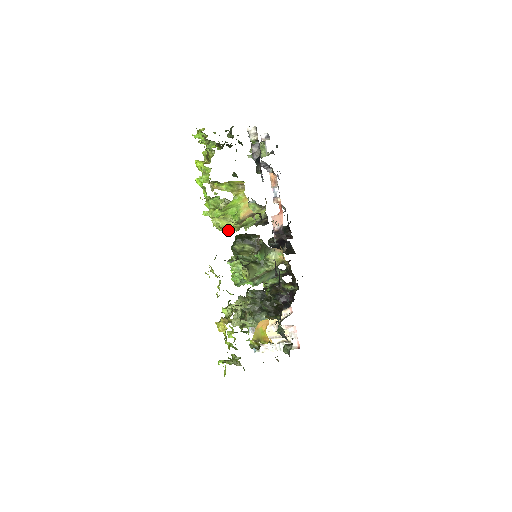
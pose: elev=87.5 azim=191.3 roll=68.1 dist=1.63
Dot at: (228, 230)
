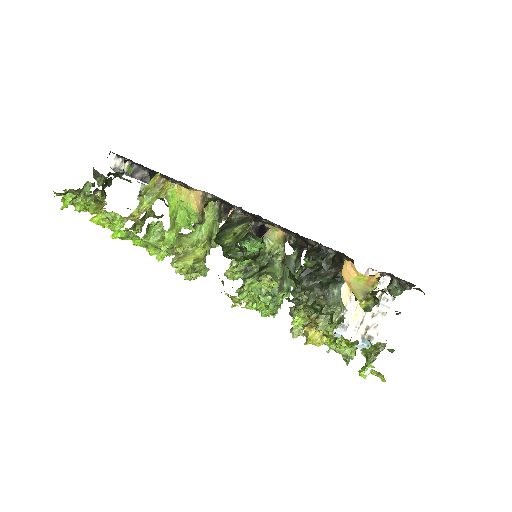
Dot at: (202, 261)
